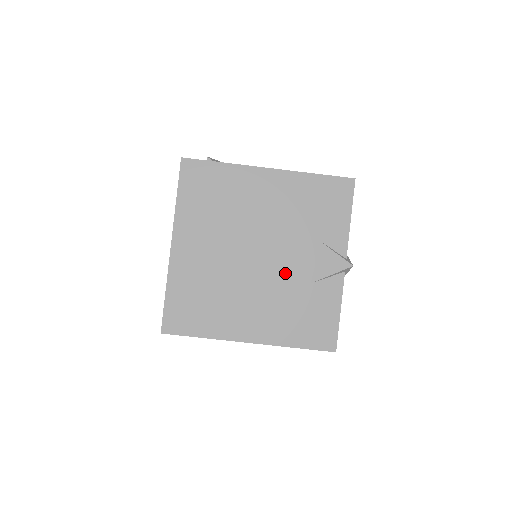
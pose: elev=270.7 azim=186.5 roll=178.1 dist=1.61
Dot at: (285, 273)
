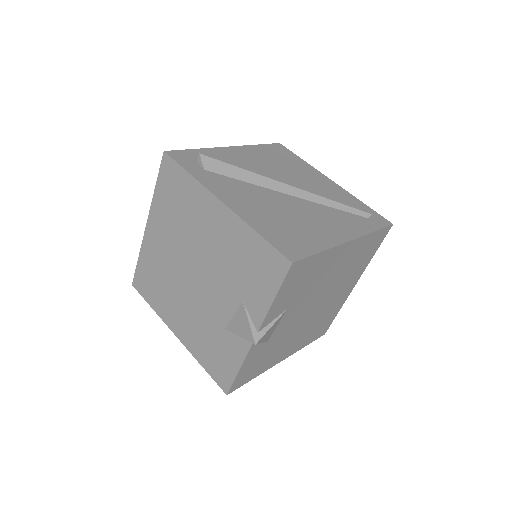
Dot at: (210, 305)
